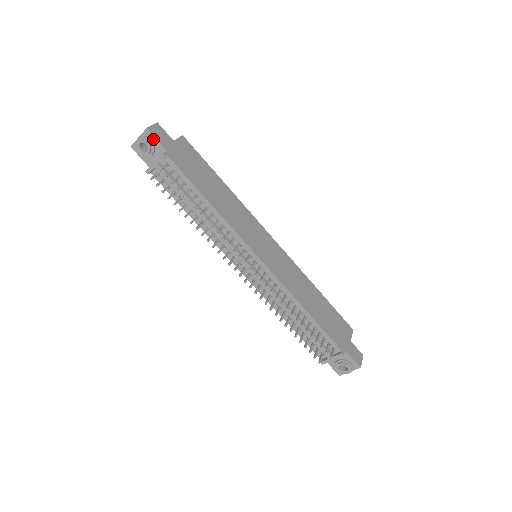
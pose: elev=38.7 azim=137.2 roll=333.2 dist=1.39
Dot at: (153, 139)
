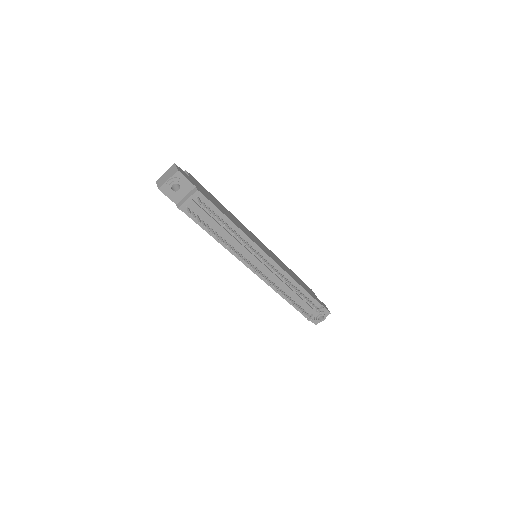
Dot at: (183, 179)
